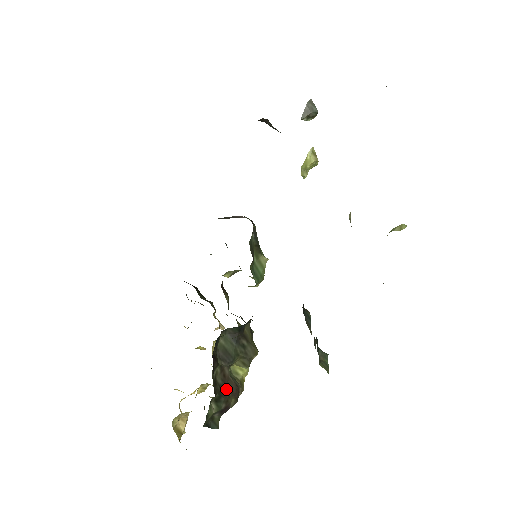
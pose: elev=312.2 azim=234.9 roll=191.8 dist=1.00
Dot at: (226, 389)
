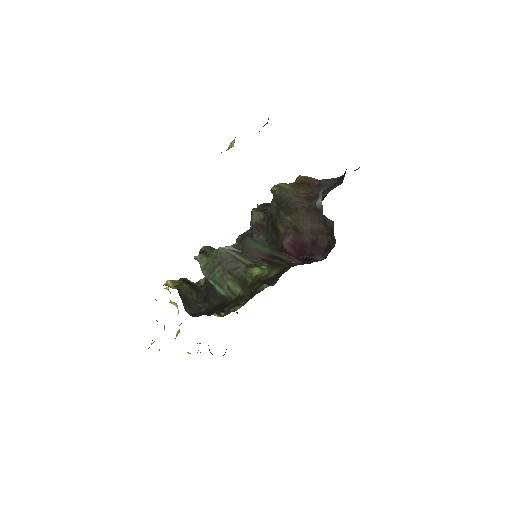
Dot at: occluded
